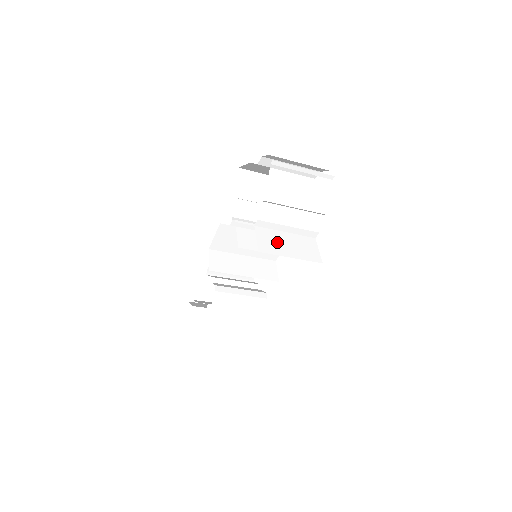
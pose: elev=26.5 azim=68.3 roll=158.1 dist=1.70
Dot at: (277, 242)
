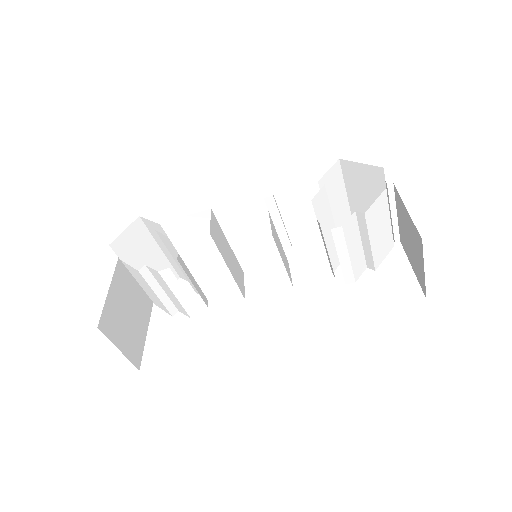
Dot at: occluded
